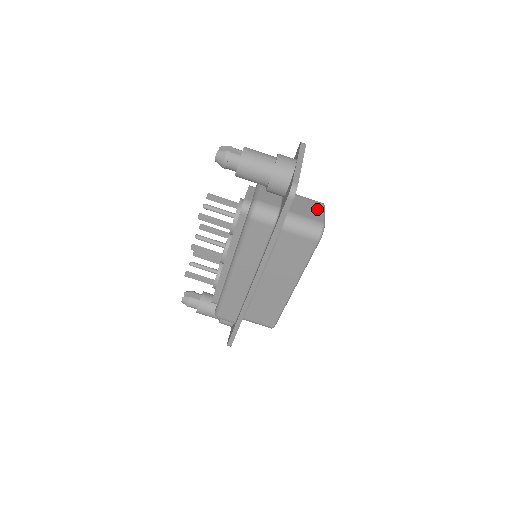
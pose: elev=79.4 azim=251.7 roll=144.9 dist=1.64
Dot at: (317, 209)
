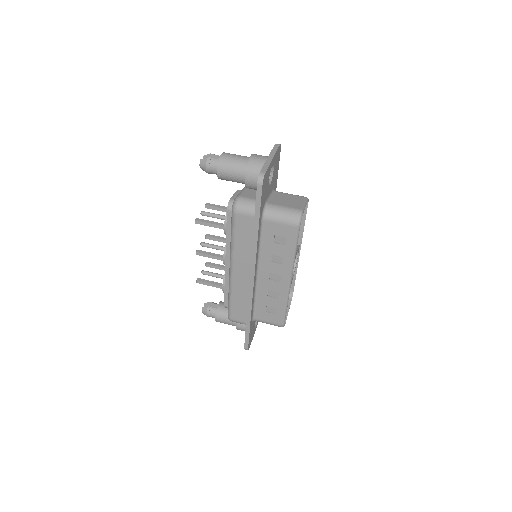
Dot at: (298, 201)
